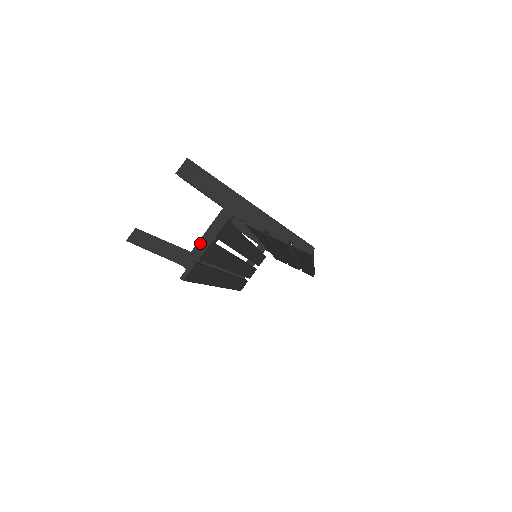
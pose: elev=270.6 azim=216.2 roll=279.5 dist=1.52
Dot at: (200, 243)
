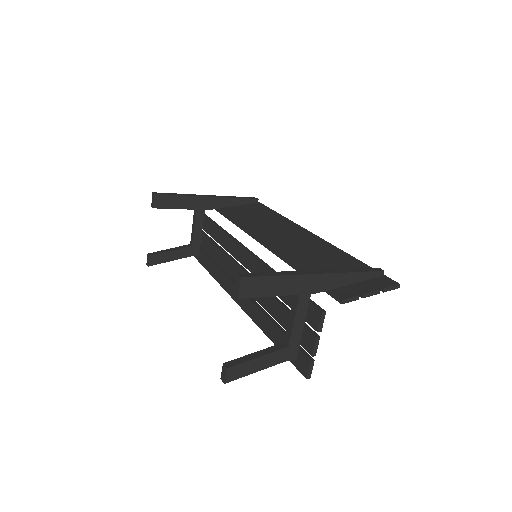
Dot at: (293, 335)
